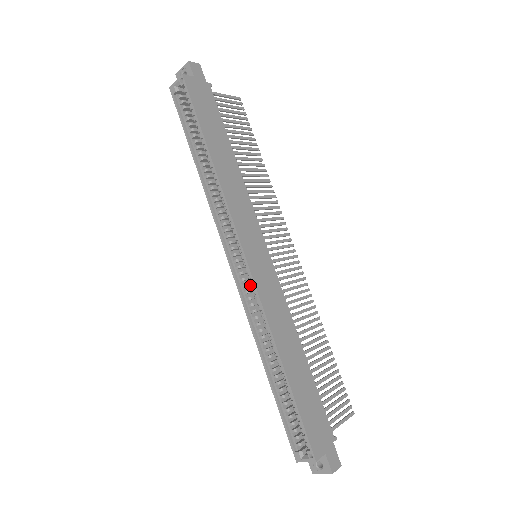
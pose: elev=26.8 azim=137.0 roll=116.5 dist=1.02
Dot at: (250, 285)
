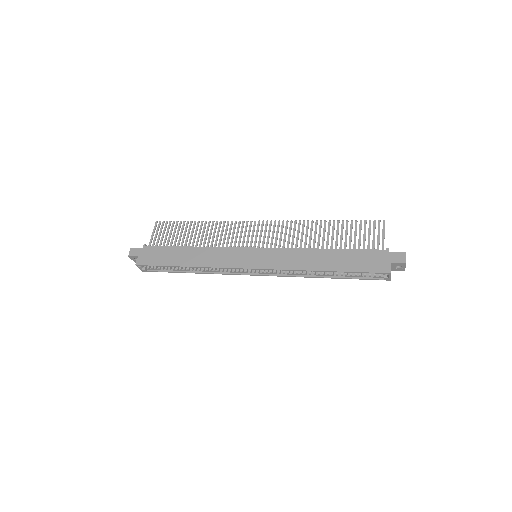
Dot at: occluded
